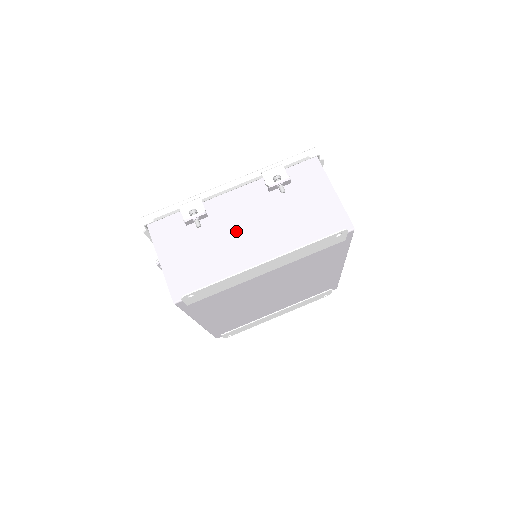
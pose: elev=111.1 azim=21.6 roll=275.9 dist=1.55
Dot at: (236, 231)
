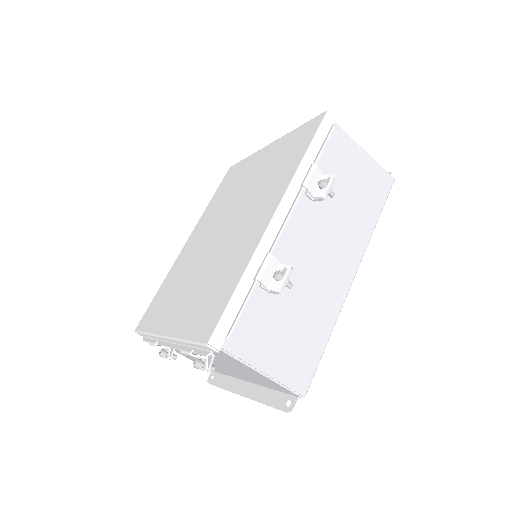
Dot at: occluded
